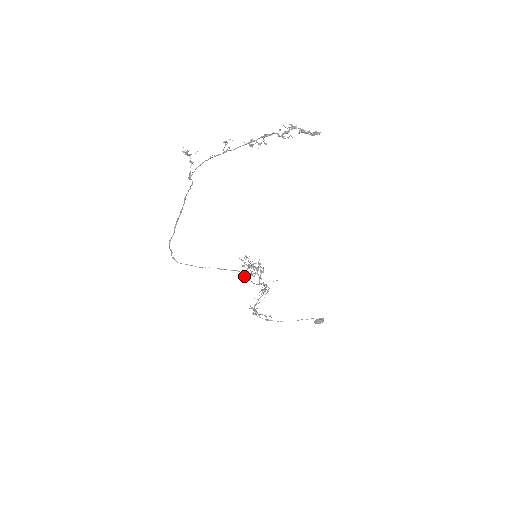
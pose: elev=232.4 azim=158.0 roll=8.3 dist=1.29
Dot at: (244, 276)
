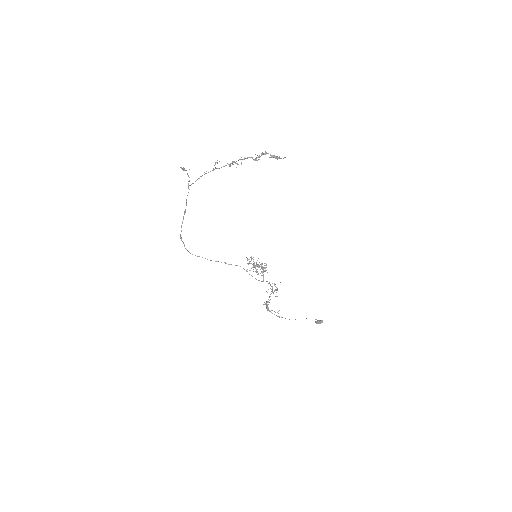
Dot at: occluded
